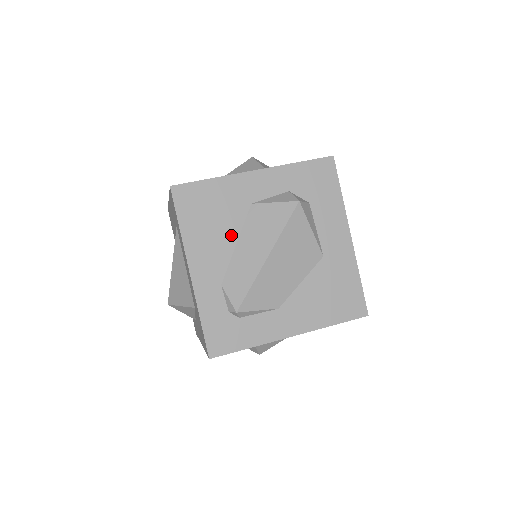
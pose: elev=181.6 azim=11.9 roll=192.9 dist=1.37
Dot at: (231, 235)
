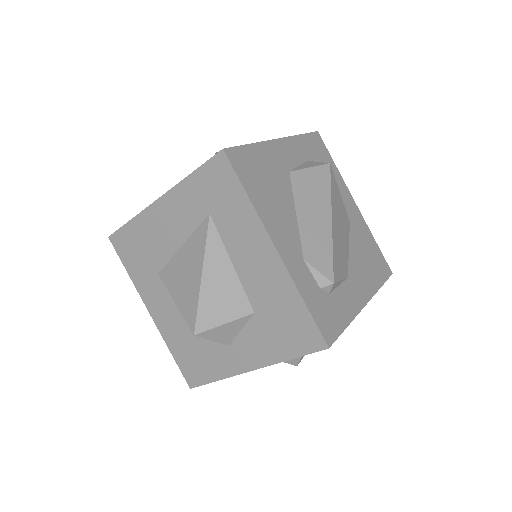
Dot at: (289, 204)
